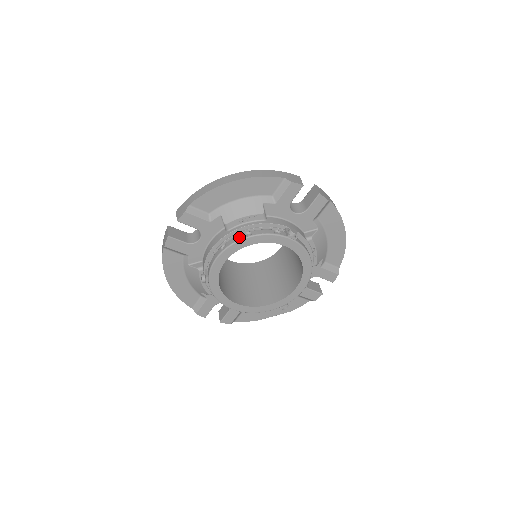
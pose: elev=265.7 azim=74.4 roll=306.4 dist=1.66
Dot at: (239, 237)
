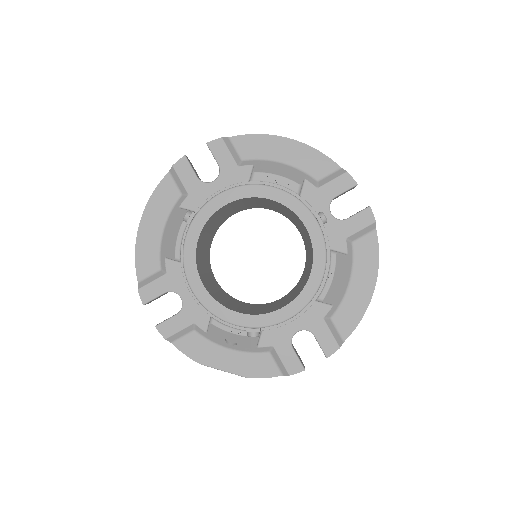
Dot at: (261, 184)
